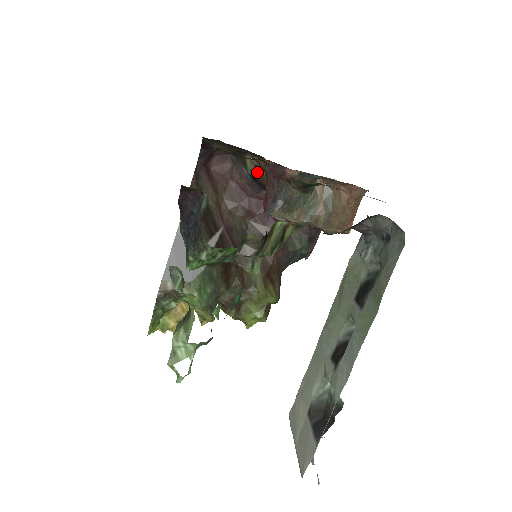
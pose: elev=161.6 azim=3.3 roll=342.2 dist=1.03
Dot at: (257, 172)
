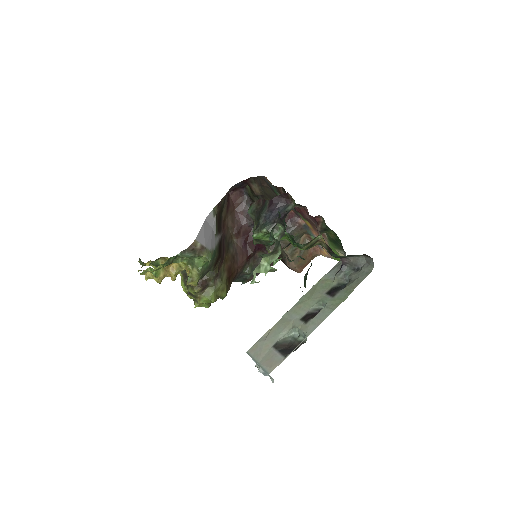
Dot at: occluded
